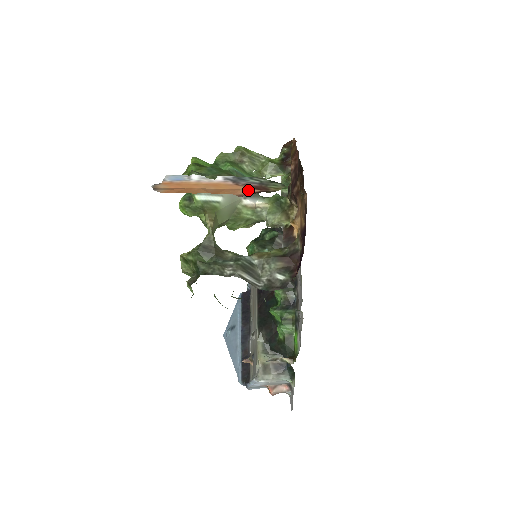
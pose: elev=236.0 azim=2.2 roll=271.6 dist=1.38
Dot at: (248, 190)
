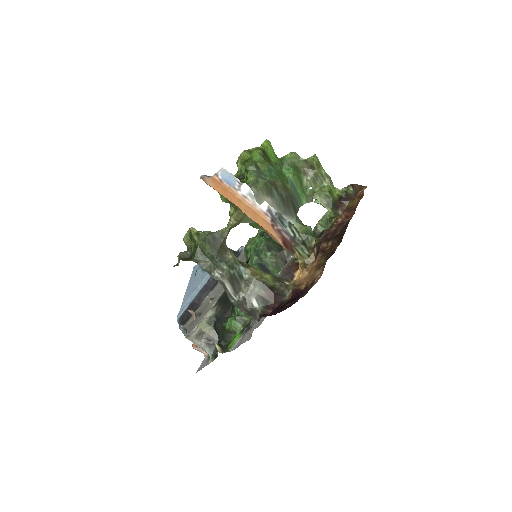
Dot at: (277, 240)
